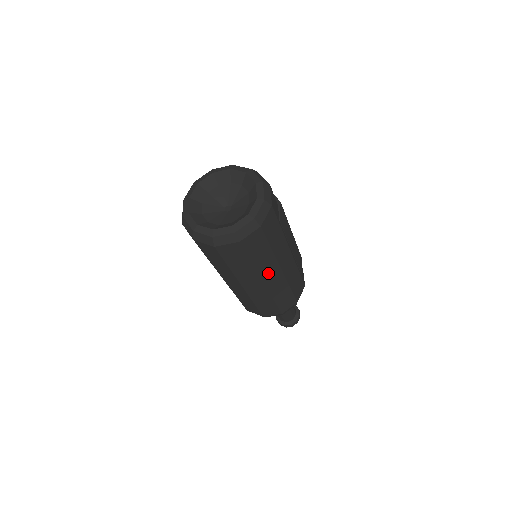
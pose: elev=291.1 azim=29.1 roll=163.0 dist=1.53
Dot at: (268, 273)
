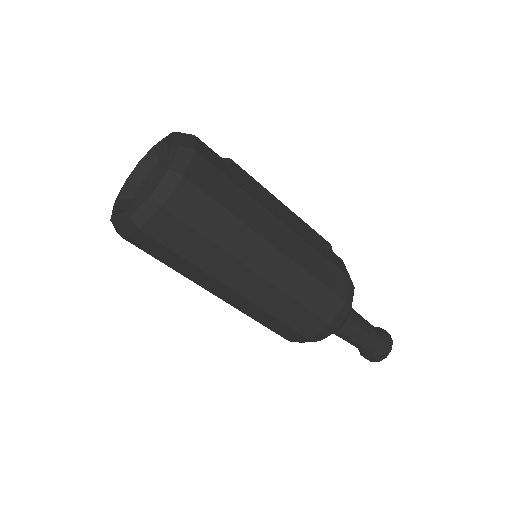
Dot at: (253, 255)
